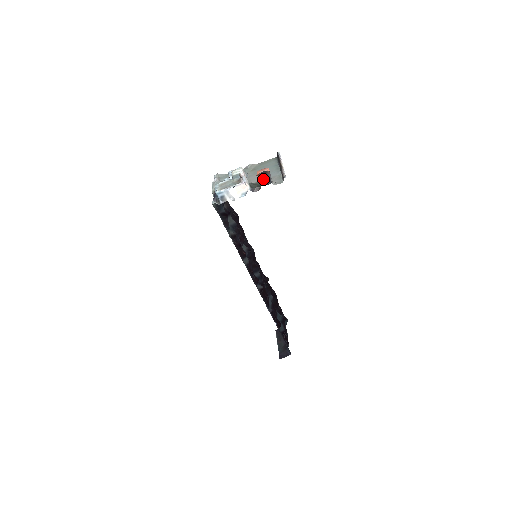
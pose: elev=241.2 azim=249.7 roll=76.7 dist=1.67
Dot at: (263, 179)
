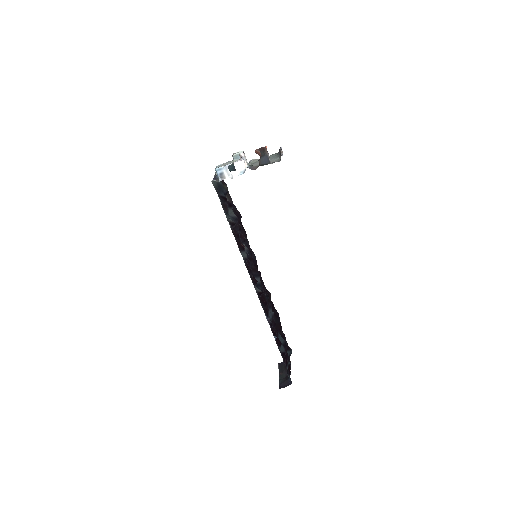
Dot at: (261, 158)
